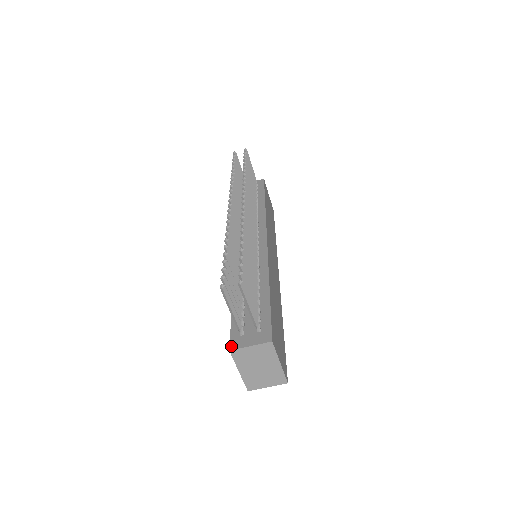
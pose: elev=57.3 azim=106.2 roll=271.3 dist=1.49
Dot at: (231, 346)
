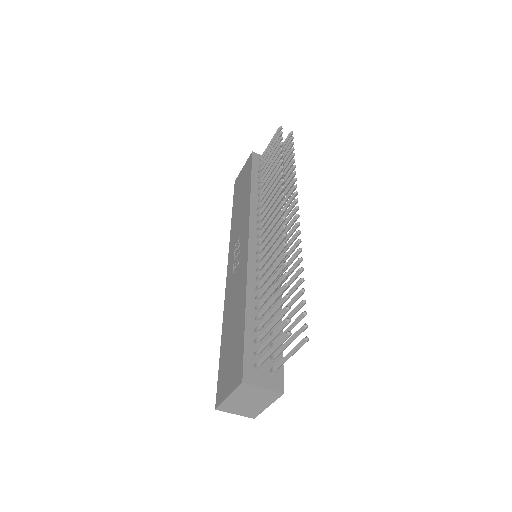
Dot at: (245, 377)
